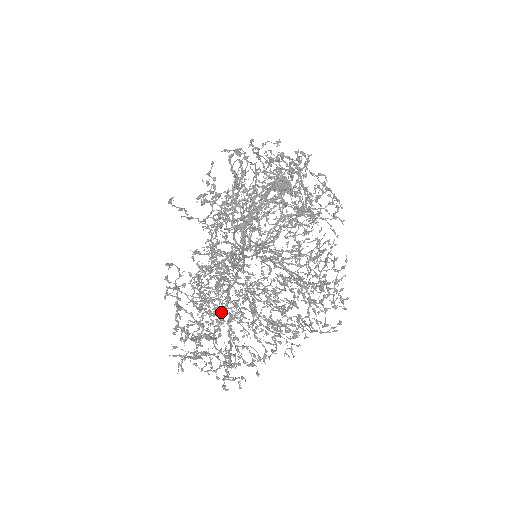
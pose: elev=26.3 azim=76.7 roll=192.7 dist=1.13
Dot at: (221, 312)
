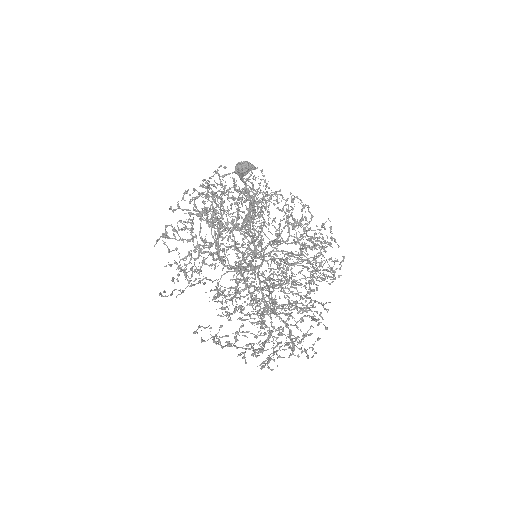
Dot at: (266, 312)
